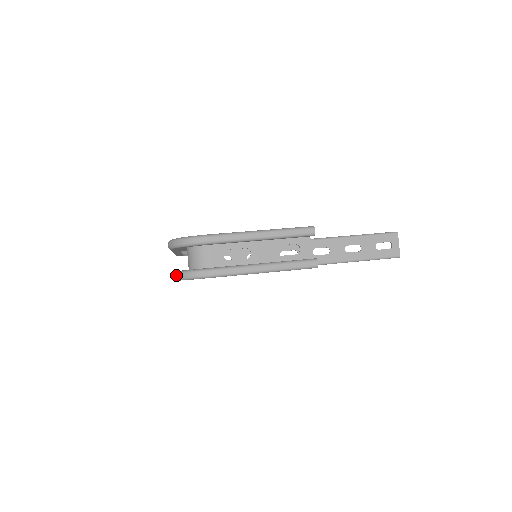
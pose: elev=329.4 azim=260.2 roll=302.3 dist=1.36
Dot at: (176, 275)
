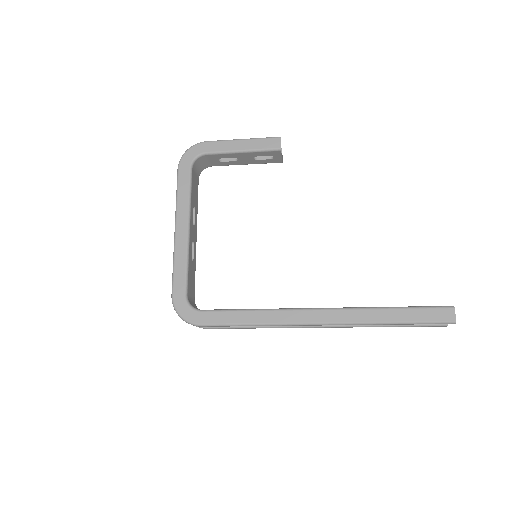
Dot at: (183, 156)
